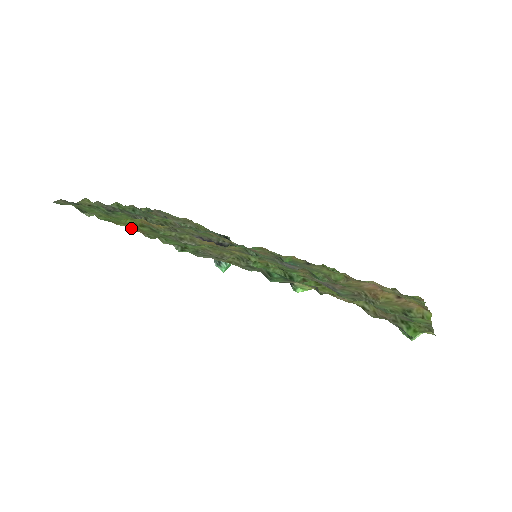
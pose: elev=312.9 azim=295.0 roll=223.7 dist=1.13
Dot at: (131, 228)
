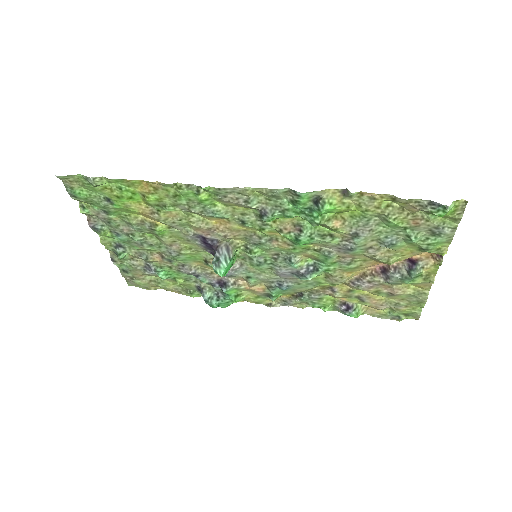
Dot at: (147, 181)
